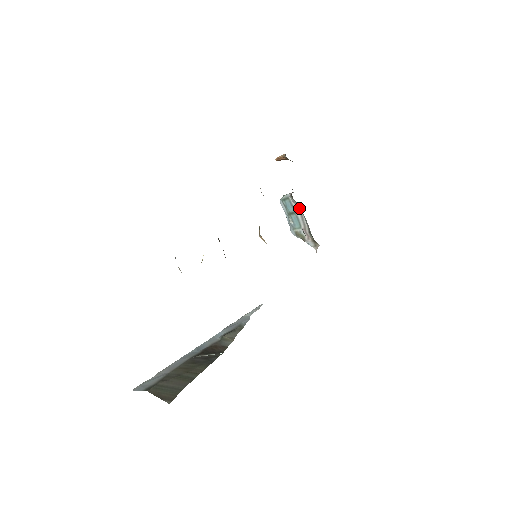
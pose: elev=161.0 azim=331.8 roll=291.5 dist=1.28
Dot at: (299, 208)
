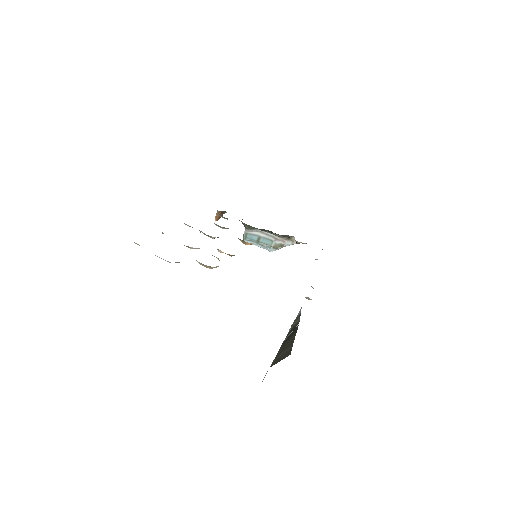
Dot at: (259, 231)
